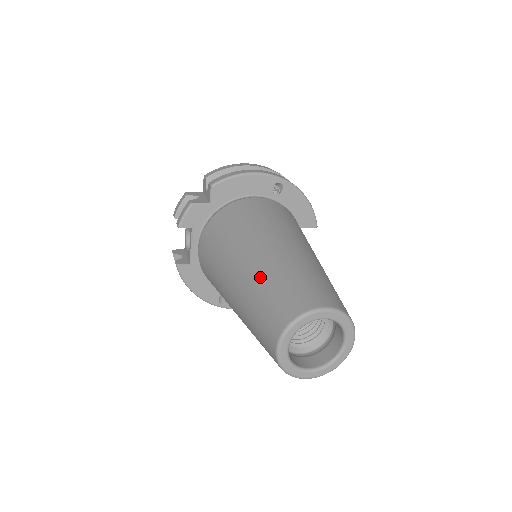
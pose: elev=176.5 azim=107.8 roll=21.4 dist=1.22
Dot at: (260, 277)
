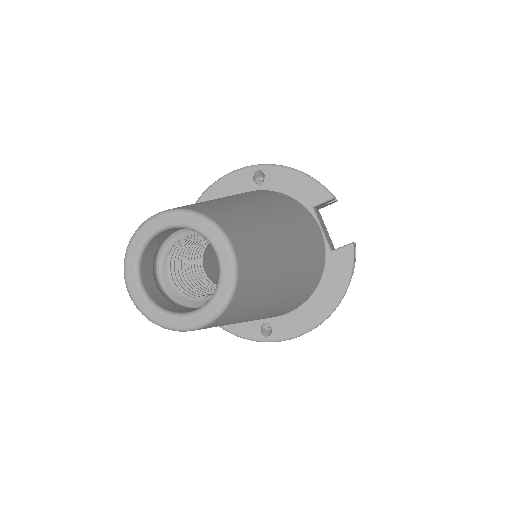
Dot at: occluded
